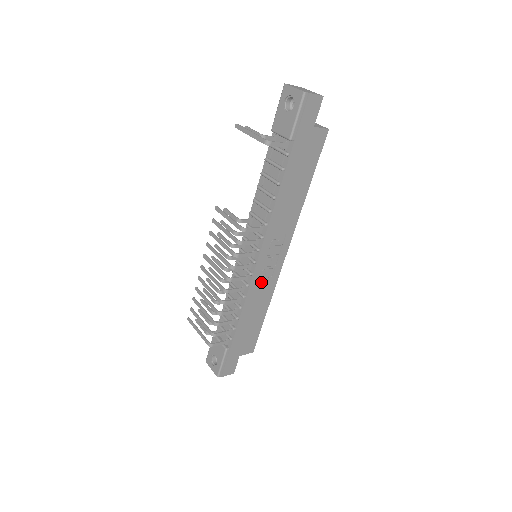
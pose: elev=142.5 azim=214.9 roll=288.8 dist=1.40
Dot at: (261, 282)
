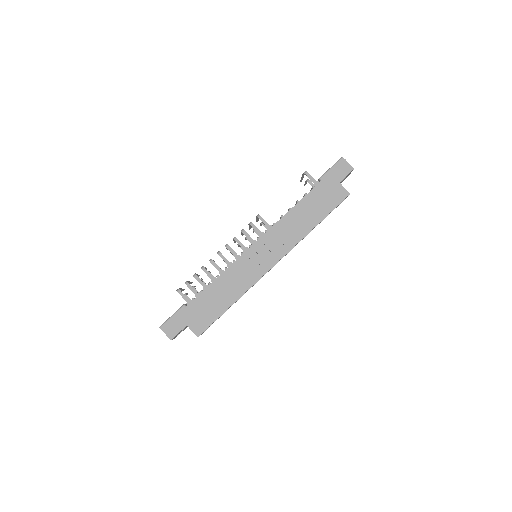
Dot at: (244, 268)
